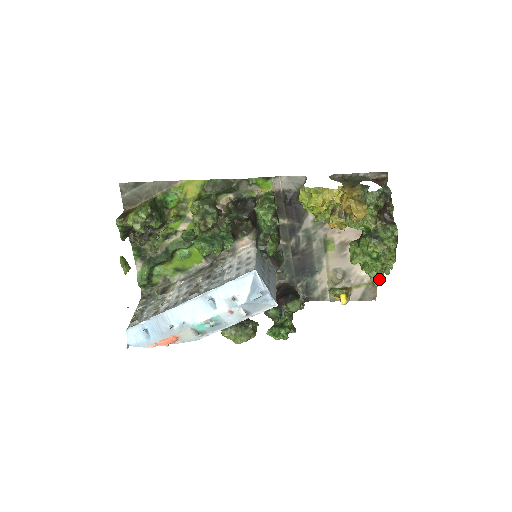
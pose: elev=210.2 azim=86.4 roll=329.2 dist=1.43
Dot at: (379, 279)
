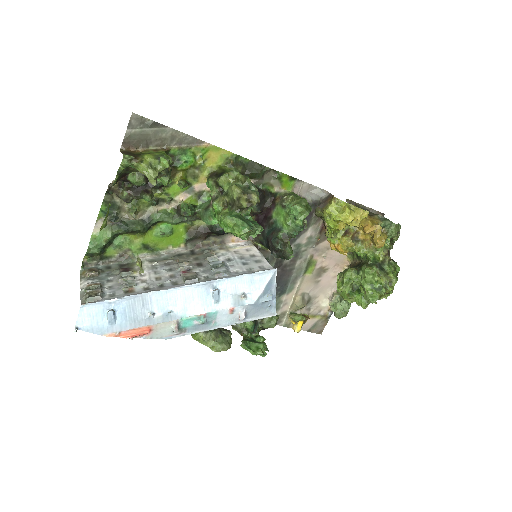
Dot at: (345, 312)
